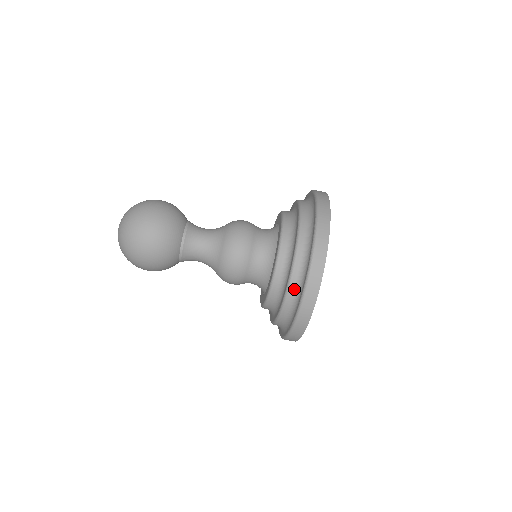
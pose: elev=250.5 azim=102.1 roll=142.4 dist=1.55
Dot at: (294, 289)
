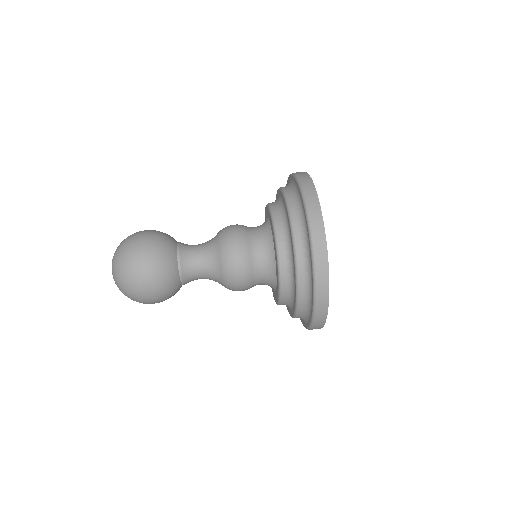
Dot at: (302, 257)
